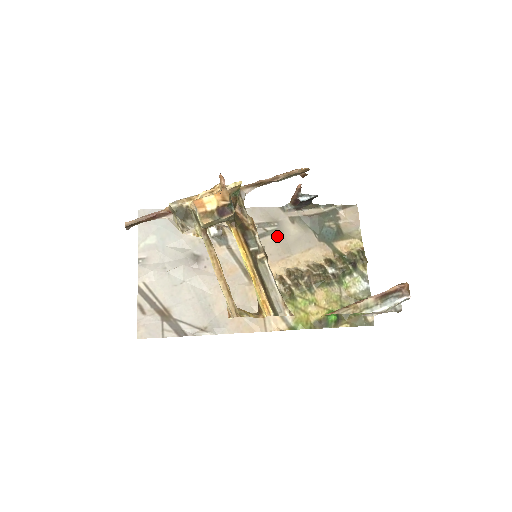
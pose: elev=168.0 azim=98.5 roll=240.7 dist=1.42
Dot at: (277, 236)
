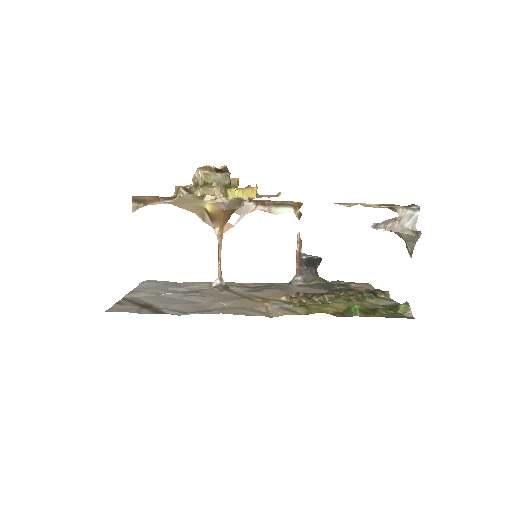
Dot at: (284, 290)
